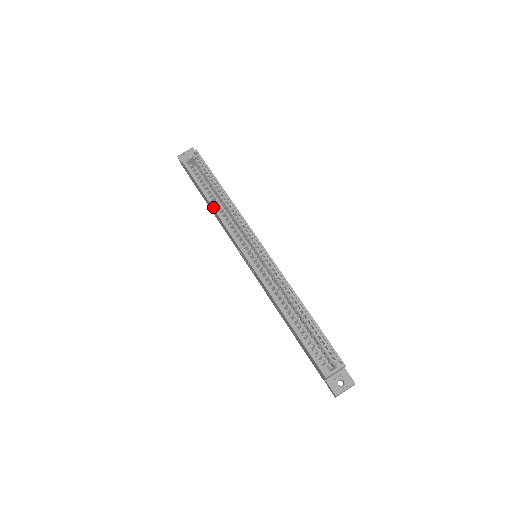
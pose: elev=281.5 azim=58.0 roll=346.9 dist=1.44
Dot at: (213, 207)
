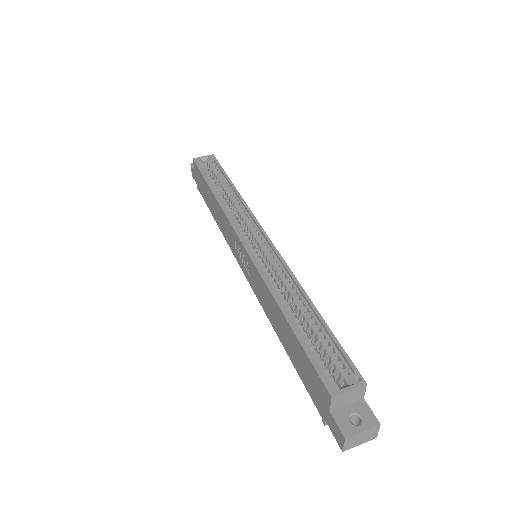
Dot at: (216, 197)
